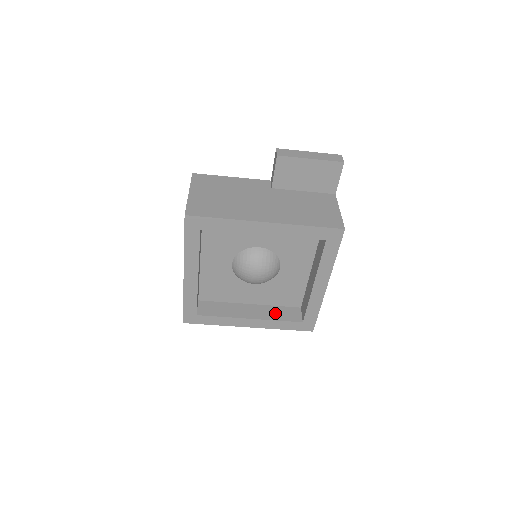
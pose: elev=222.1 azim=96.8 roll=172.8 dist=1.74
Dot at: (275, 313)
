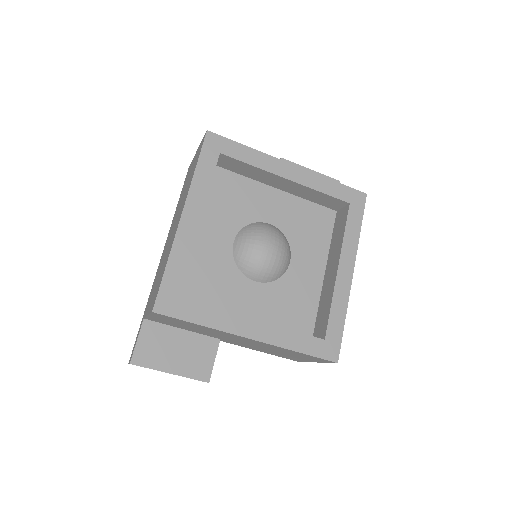
Dot at: occluded
